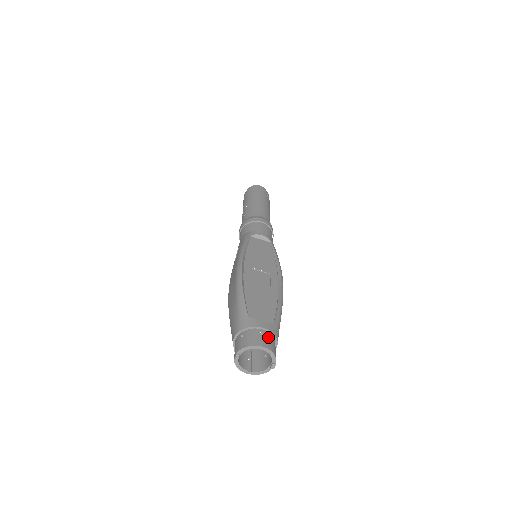
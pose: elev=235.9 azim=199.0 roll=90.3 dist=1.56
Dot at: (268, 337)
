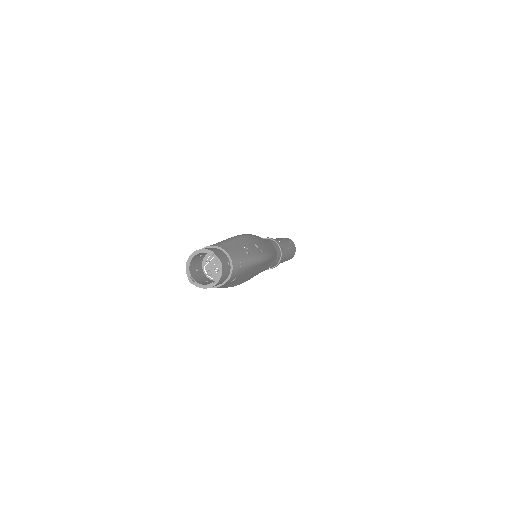
Dot at: occluded
